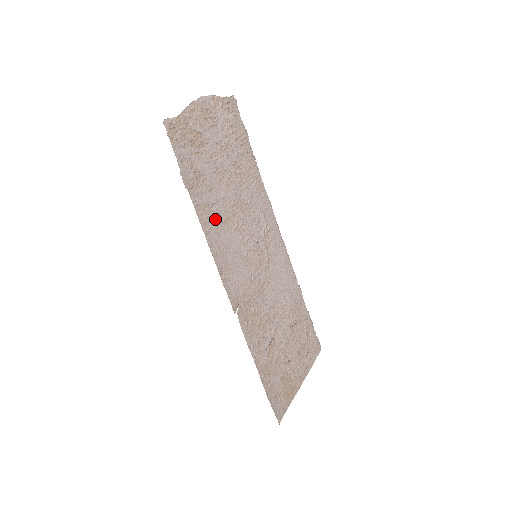
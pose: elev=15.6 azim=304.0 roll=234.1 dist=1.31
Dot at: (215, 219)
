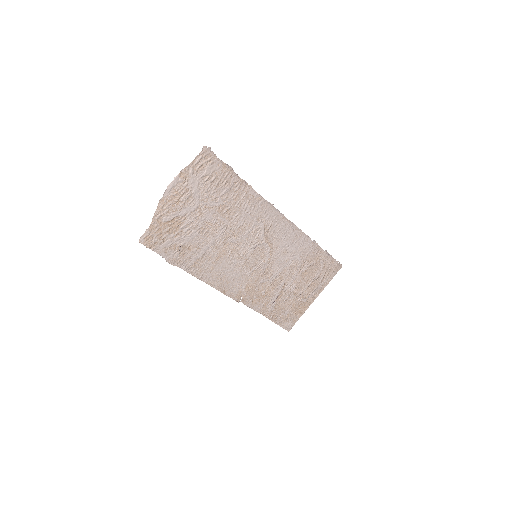
Dot at: (207, 263)
